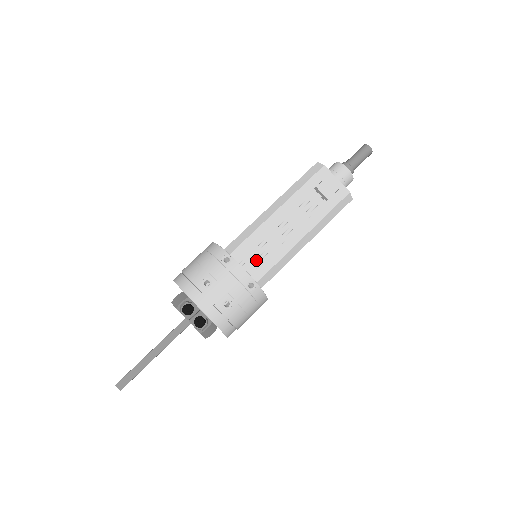
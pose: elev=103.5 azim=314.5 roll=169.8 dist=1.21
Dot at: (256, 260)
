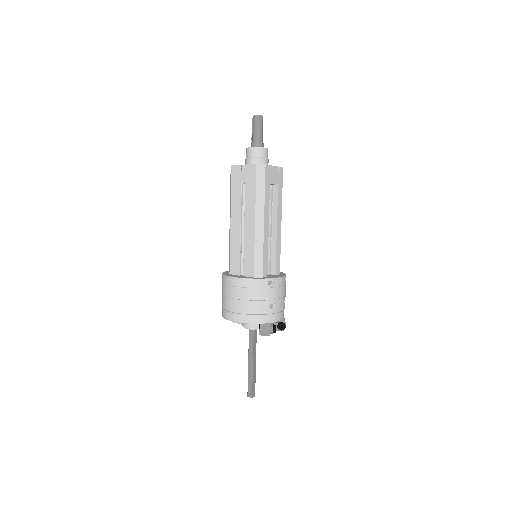
Dot at: occluded
